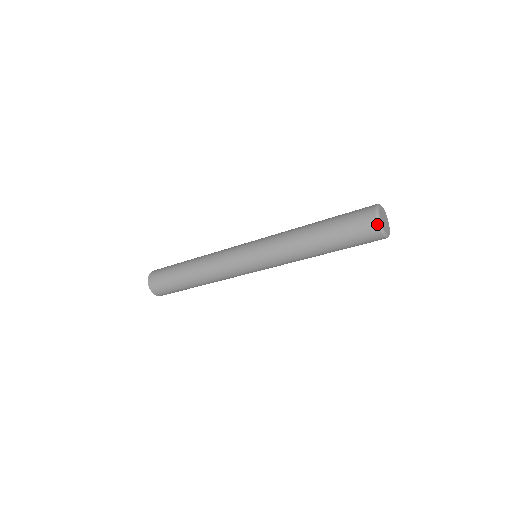
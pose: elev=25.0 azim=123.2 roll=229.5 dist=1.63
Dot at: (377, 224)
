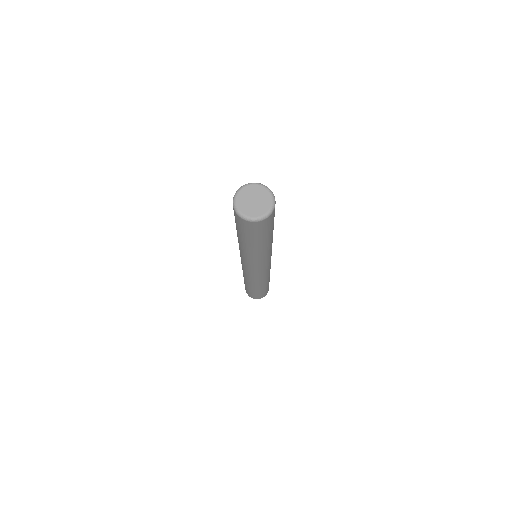
Dot at: (233, 202)
